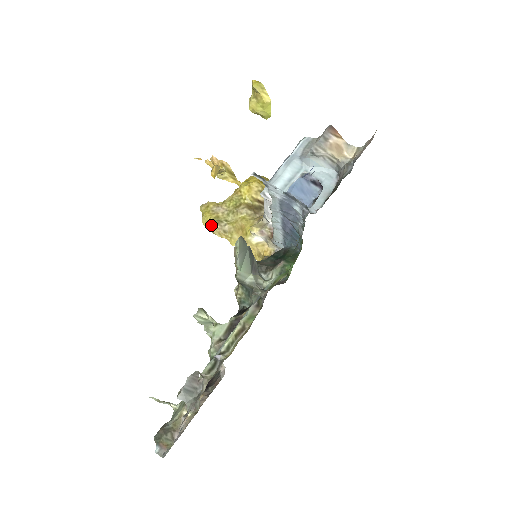
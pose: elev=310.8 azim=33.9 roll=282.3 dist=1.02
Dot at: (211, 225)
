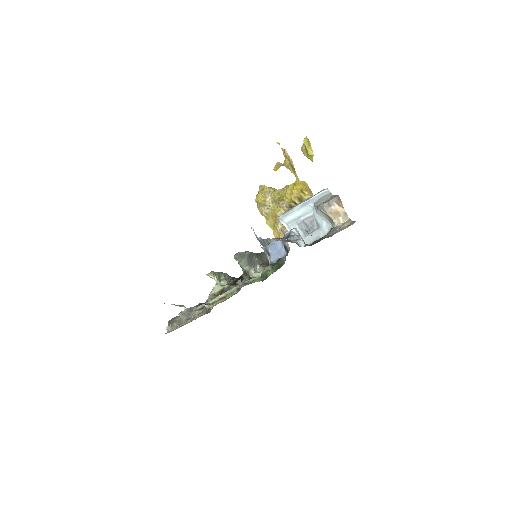
Dot at: (259, 205)
